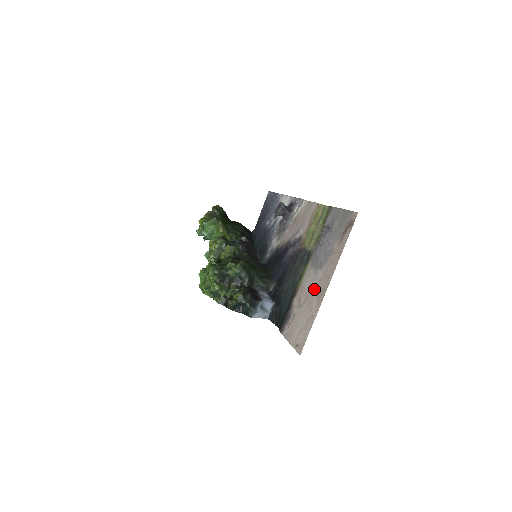
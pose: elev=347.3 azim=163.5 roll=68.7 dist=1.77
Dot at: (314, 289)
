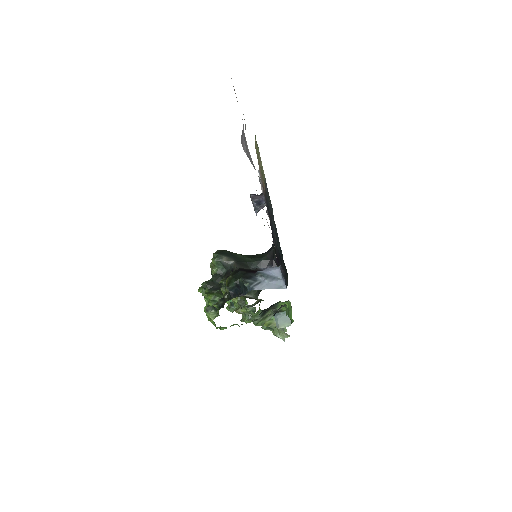
Dot at: occluded
